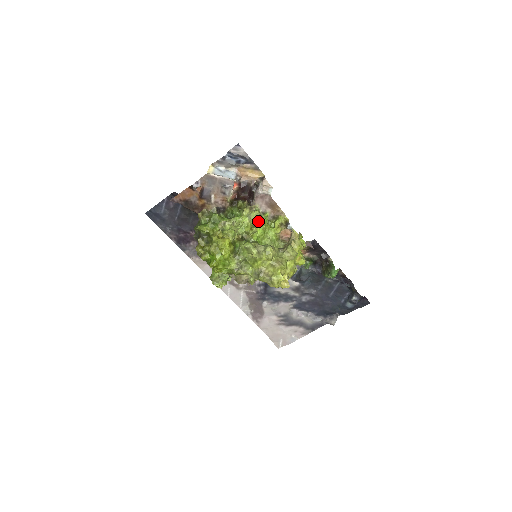
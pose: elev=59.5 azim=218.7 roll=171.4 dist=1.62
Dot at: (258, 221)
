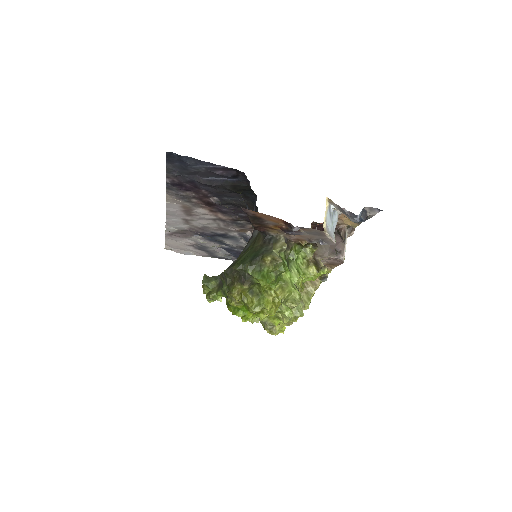
Dot at: occluded
